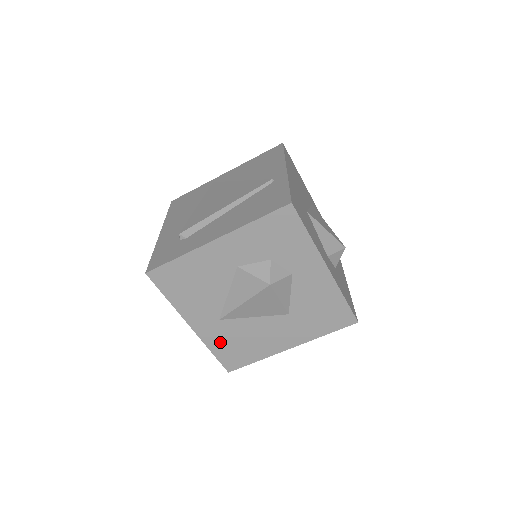
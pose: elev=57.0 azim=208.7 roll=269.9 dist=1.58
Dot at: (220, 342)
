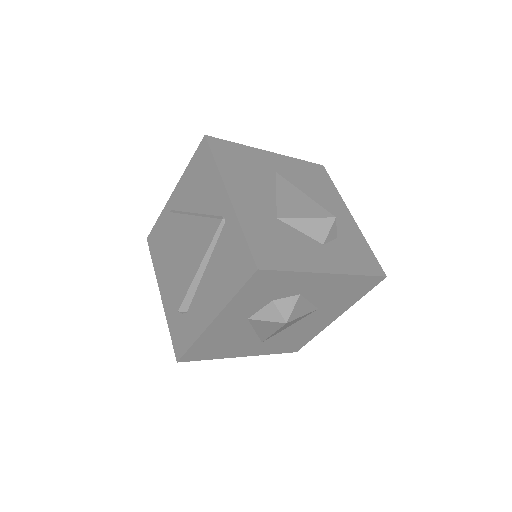
Dot at: (274, 348)
